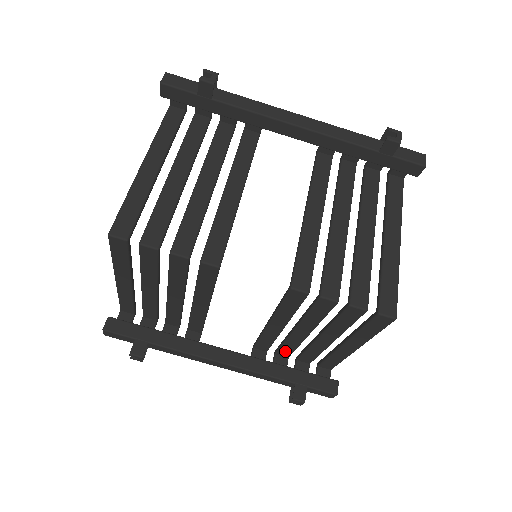
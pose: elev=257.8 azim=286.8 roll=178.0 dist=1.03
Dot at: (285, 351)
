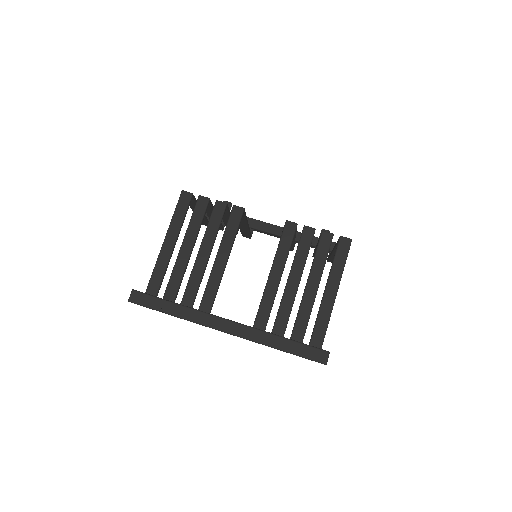
Dot at: (279, 327)
